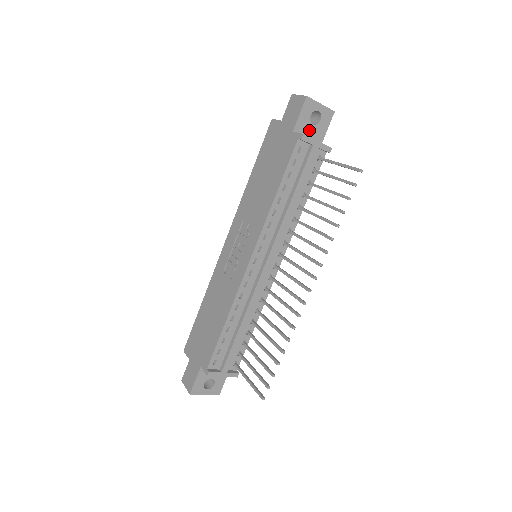
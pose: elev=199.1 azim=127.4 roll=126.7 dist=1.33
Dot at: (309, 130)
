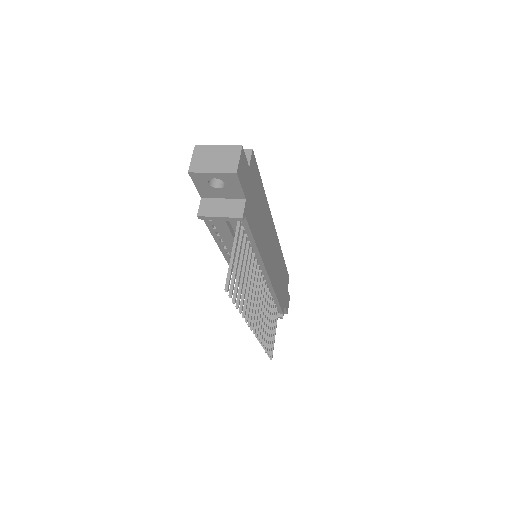
Dot at: (219, 192)
